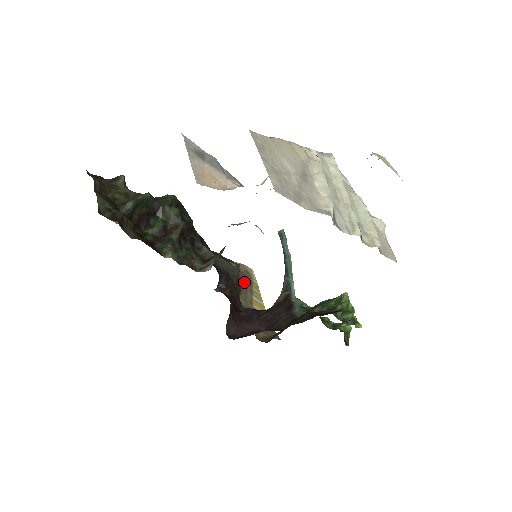
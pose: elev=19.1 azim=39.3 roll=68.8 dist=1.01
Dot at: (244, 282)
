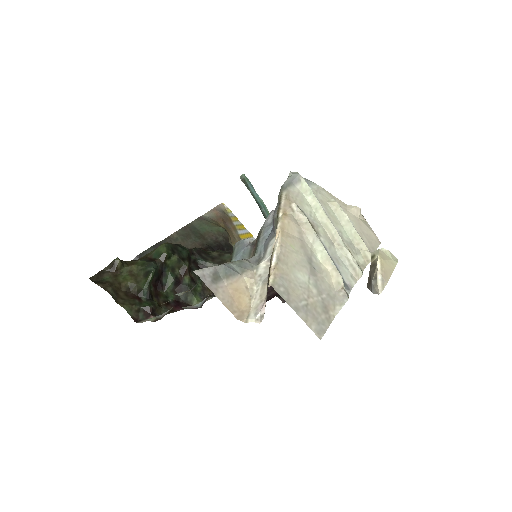
Dot at: (226, 226)
